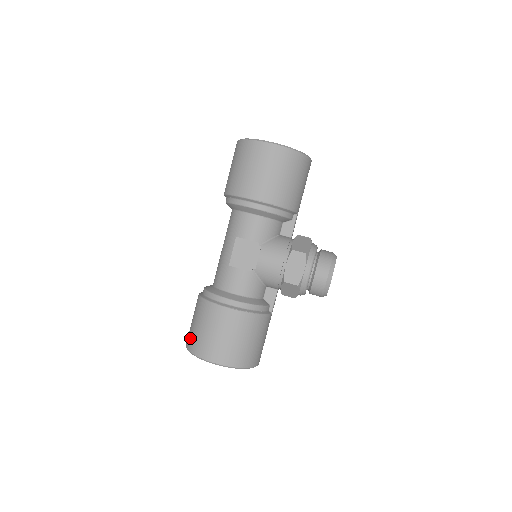
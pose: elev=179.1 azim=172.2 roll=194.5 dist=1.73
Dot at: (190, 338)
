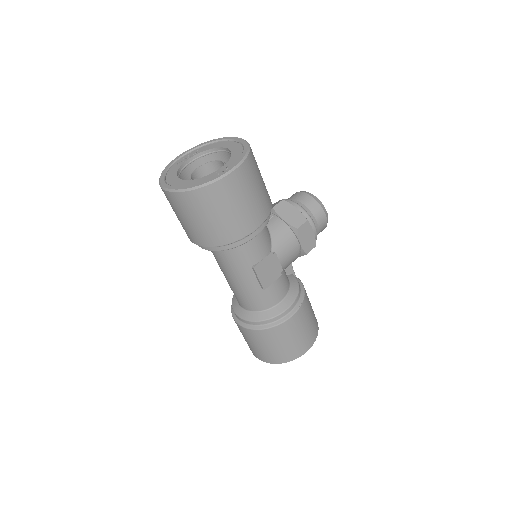
Dot at: (271, 357)
